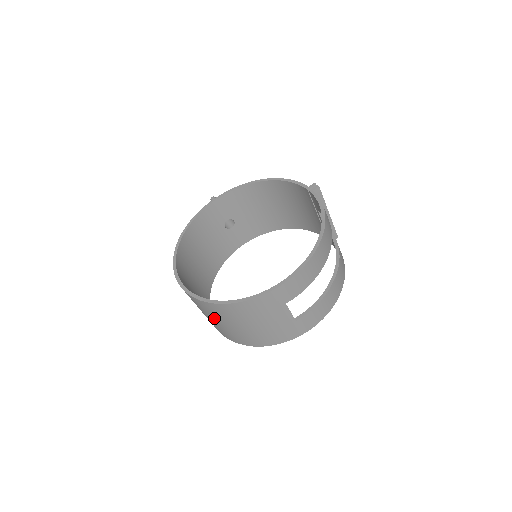
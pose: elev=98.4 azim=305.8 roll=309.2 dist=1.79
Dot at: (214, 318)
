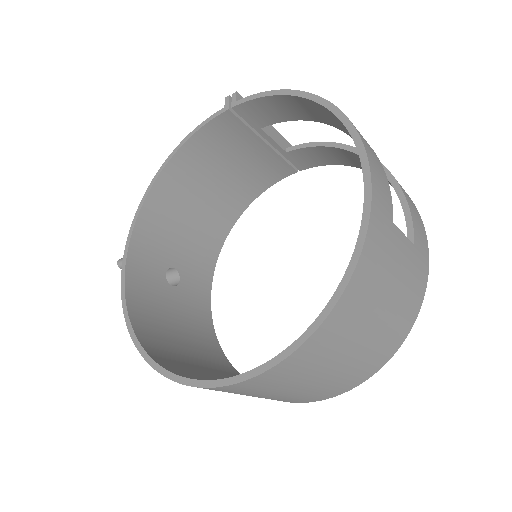
Dot at: (320, 371)
